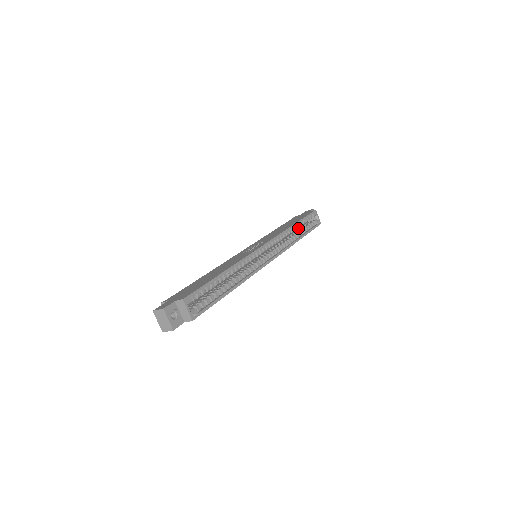
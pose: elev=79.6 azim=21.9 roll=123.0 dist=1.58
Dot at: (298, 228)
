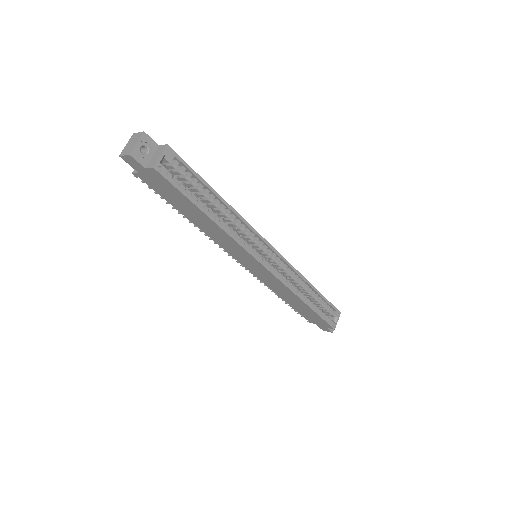
Dot at: occluded
